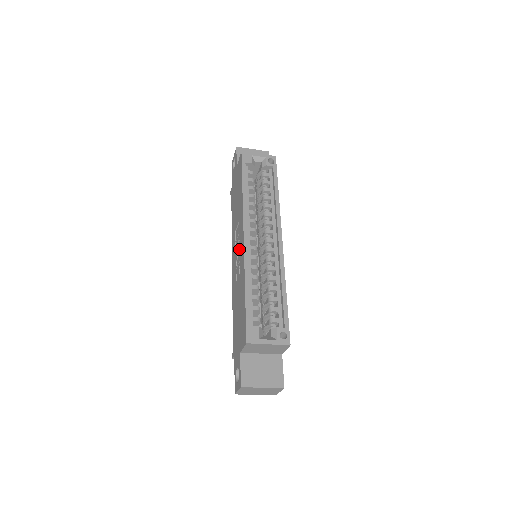
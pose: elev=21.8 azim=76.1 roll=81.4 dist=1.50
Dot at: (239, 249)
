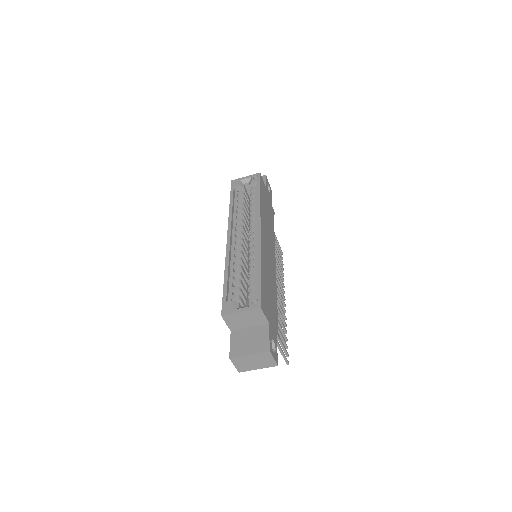
Dot at: occluded
